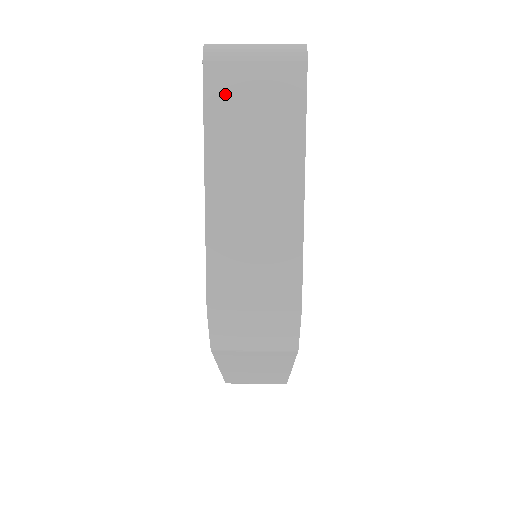
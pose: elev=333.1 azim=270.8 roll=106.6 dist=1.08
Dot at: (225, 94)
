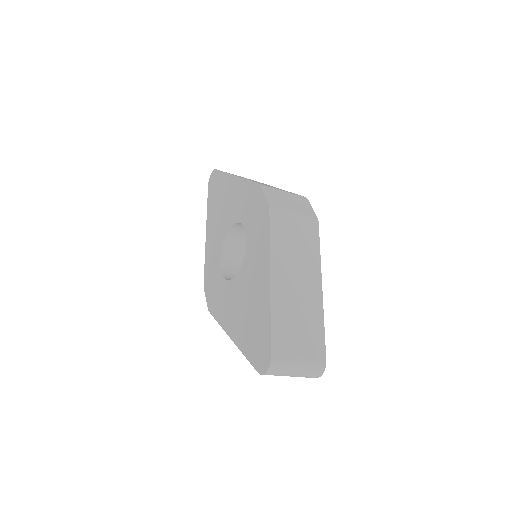
Dot at: occluded
